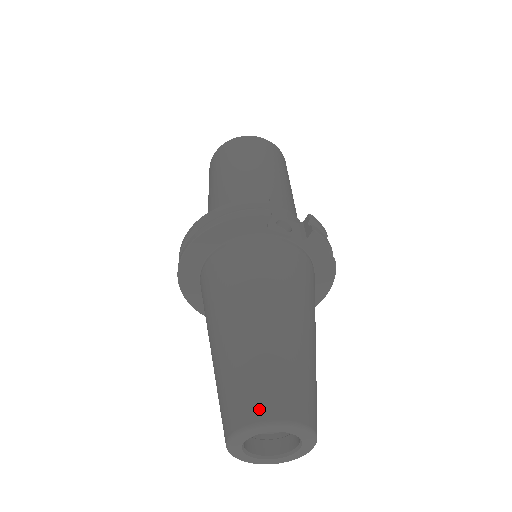
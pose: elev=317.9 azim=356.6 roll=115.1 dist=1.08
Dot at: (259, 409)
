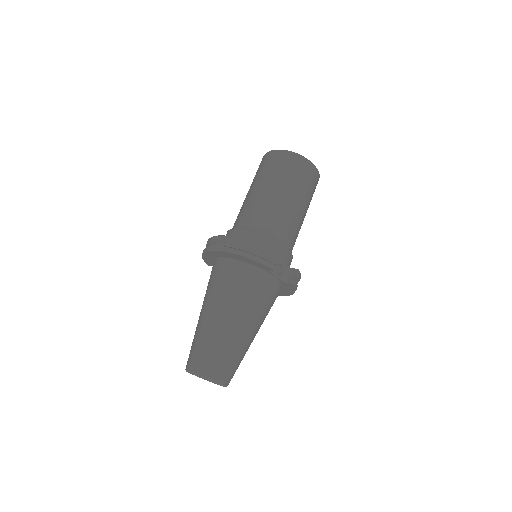
Dot at: (210, 372)
